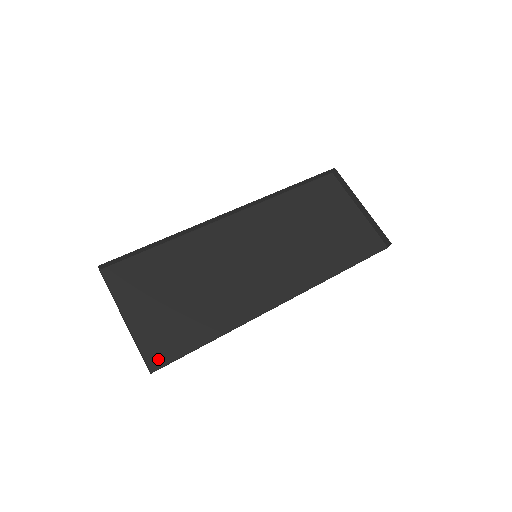
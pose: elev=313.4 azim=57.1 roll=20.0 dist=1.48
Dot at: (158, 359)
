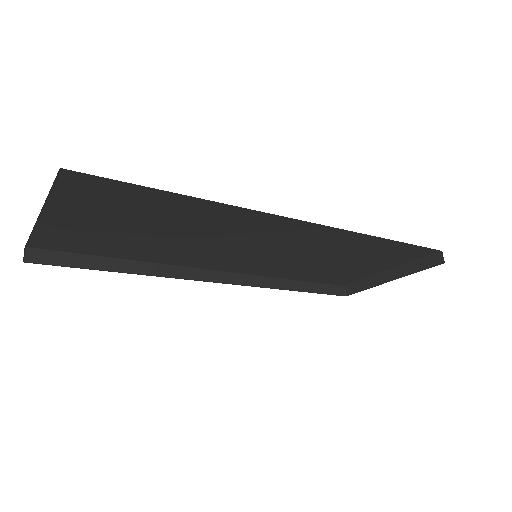
Dot at: occluded
